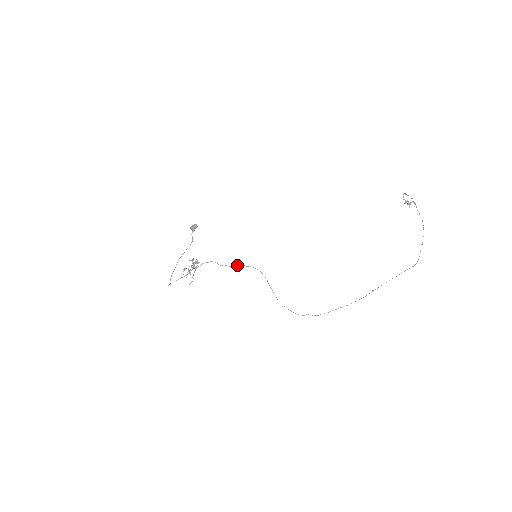
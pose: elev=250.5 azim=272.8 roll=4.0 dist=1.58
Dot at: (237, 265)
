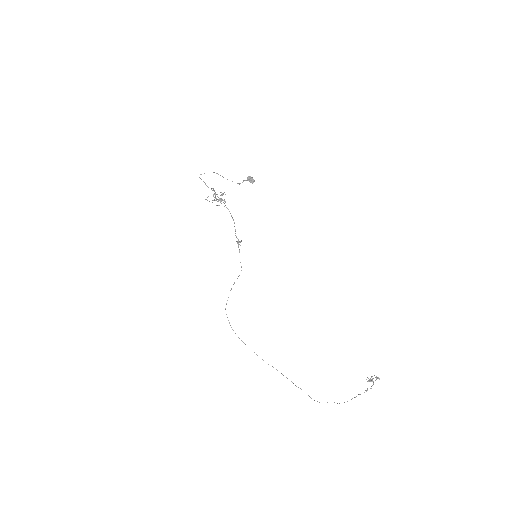
Dot at: (240, 241)
